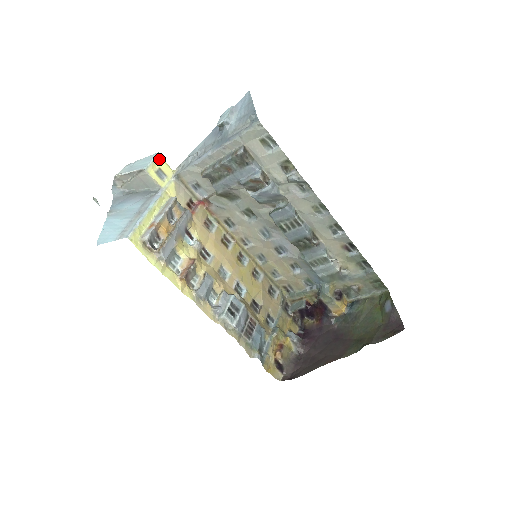
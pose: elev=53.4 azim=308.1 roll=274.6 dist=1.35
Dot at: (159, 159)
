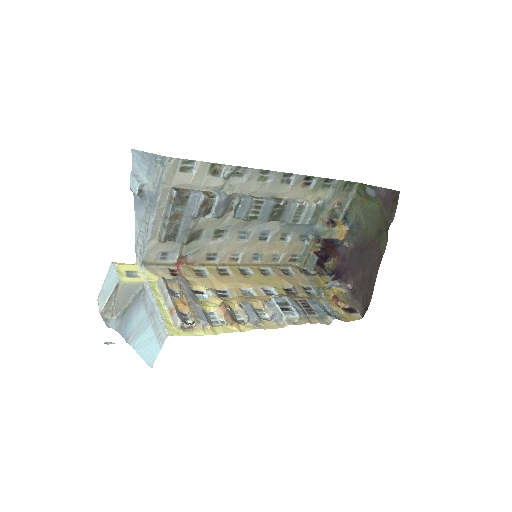
Dot at: (118, 266)
